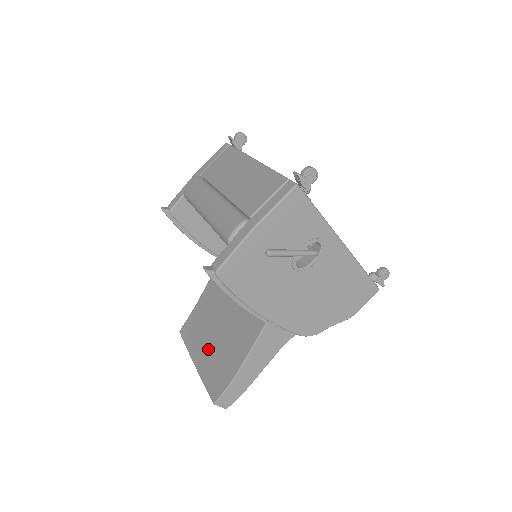
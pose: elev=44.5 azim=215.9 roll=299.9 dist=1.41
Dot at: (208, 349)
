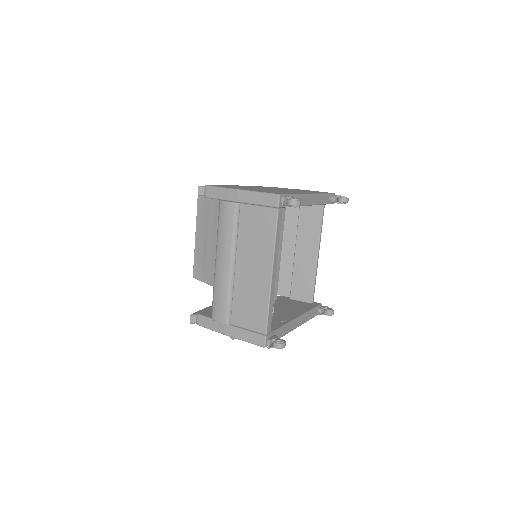
Dot at: (206, 241)
